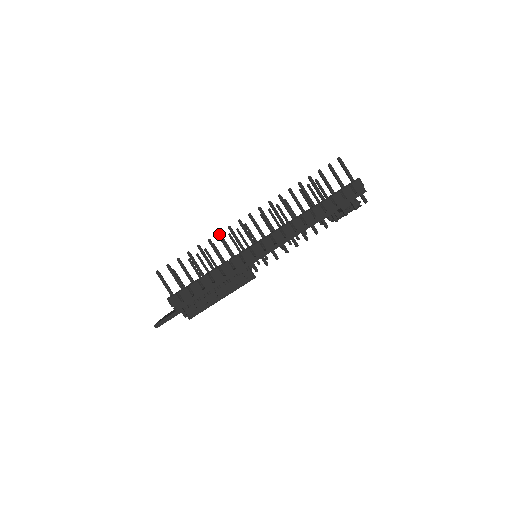
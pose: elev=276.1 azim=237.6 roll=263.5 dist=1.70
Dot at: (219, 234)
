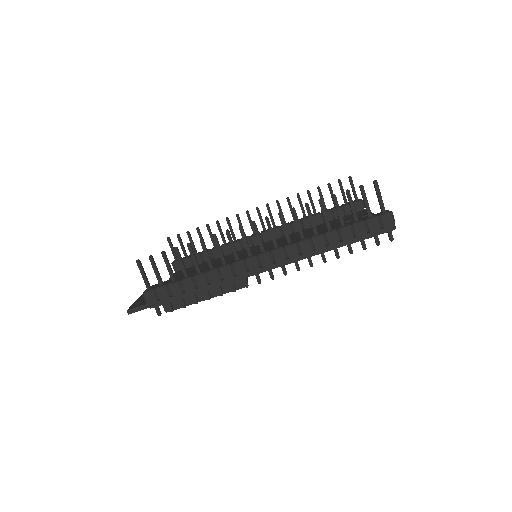
Dot at: (214, 236)
